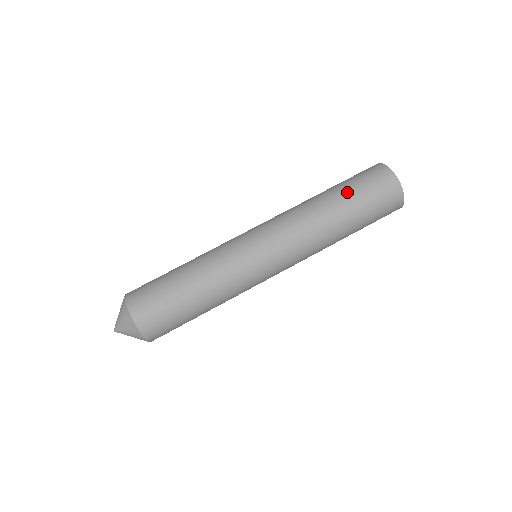
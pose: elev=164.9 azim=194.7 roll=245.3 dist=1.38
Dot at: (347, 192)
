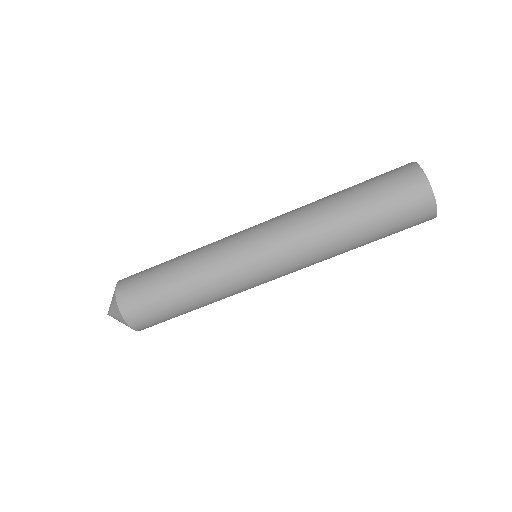
Dot at: (367, 202)
